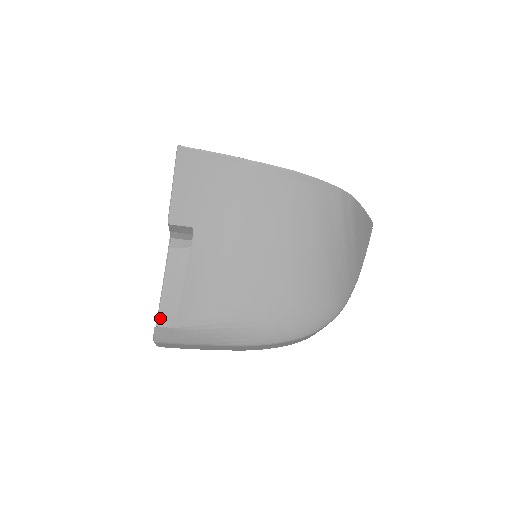
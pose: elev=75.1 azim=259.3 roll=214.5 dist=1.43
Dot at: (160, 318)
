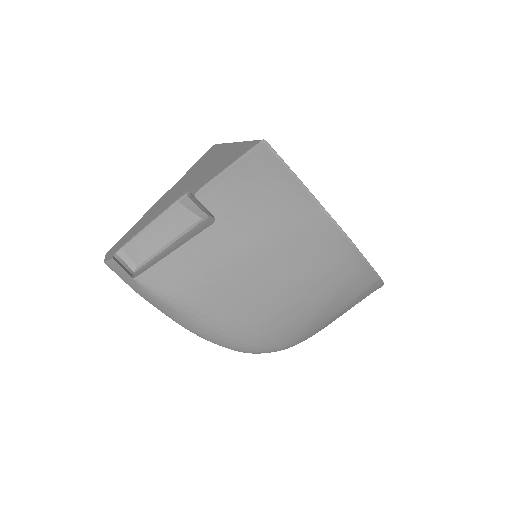
Dot at: (124, 250)
